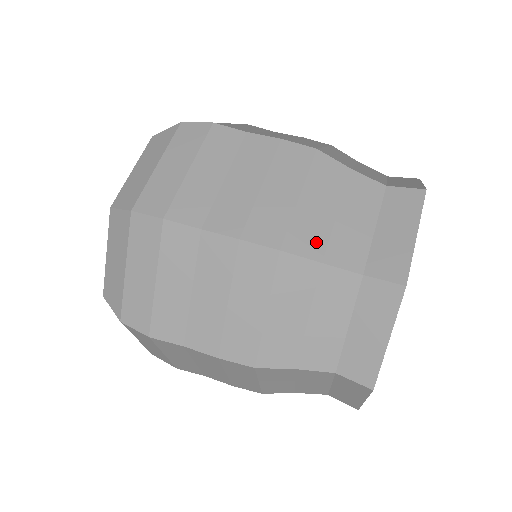
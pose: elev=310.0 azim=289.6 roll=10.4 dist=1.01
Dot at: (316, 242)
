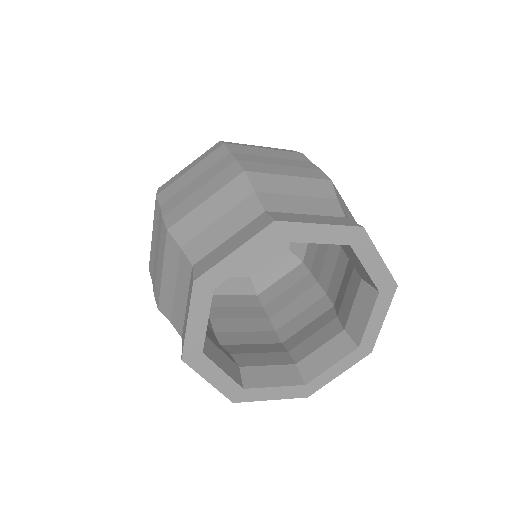
Dot at: (189, 233)
